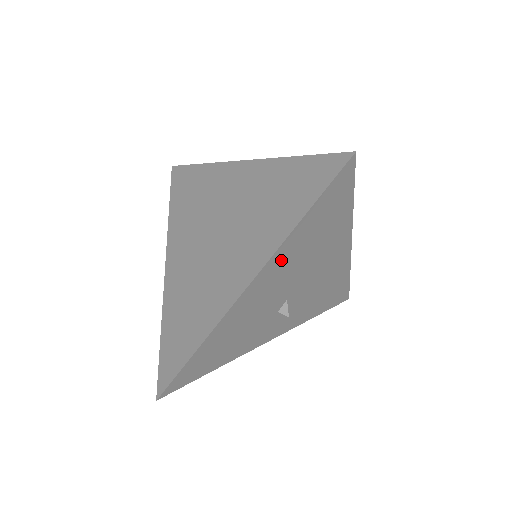
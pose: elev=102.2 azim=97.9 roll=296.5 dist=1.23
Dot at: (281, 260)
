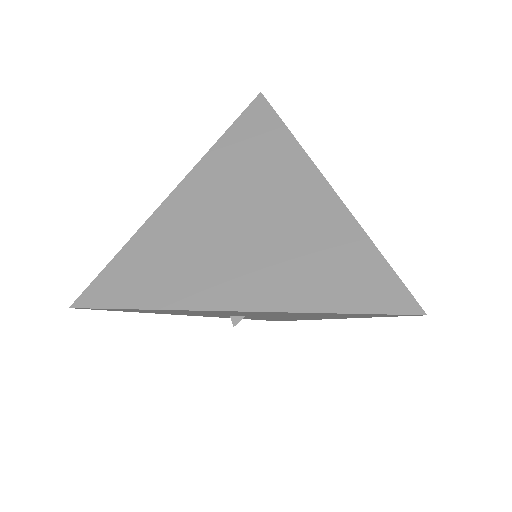
Dot at: (282, 313)
